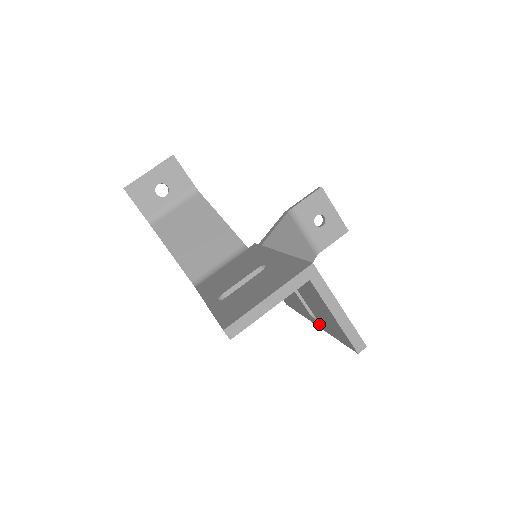
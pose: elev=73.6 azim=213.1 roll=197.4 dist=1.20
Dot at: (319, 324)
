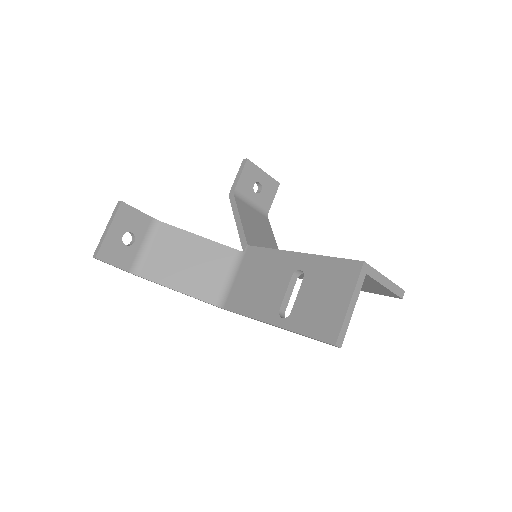
Dot at: occluded
